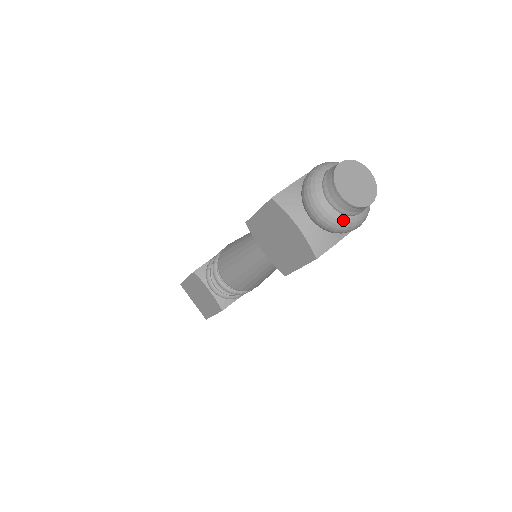
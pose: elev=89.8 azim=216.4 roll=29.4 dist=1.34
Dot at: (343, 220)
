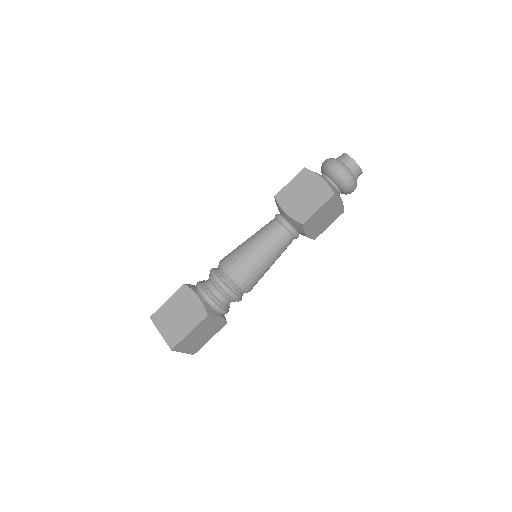
Dot at: (350, 172)
